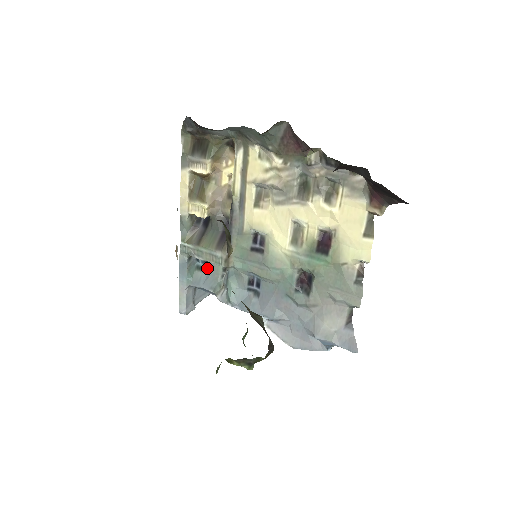
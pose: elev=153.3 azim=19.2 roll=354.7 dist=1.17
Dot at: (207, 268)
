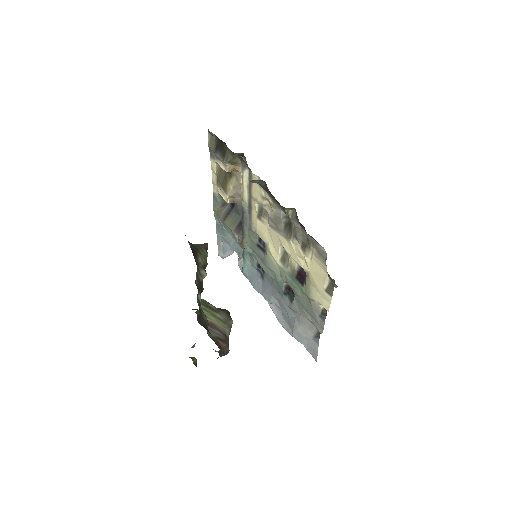
Dot at: occluded
